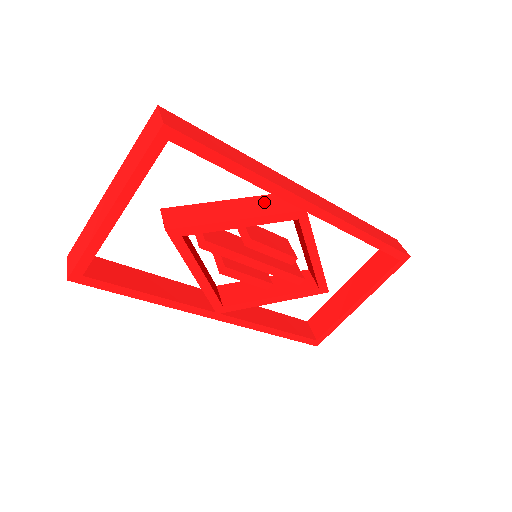
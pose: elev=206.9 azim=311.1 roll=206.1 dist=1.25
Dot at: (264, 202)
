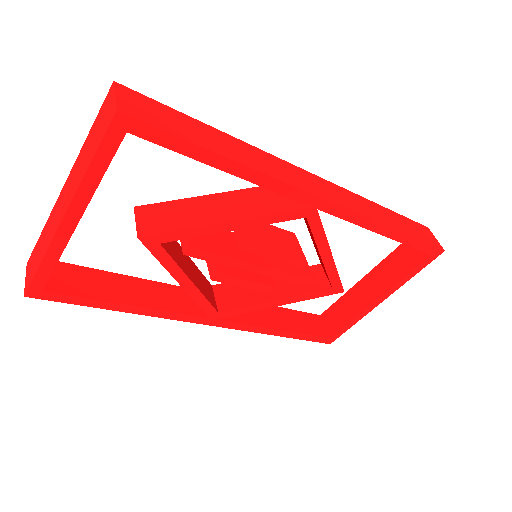
Dot at: (263, 196)
